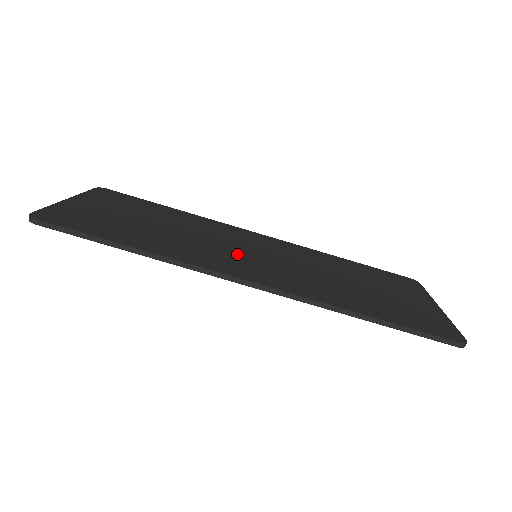
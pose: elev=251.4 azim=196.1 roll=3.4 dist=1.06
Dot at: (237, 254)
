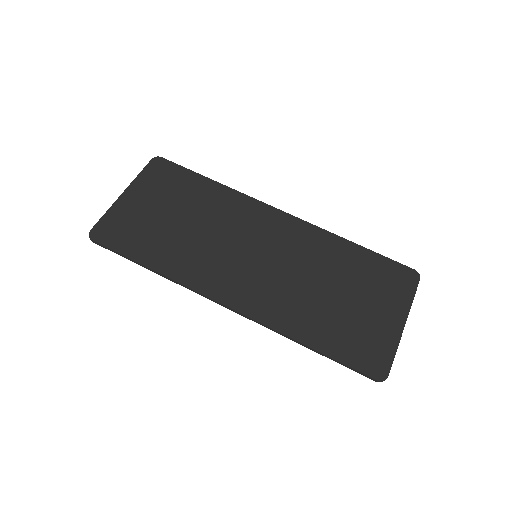
Dot at: (236, 260)
